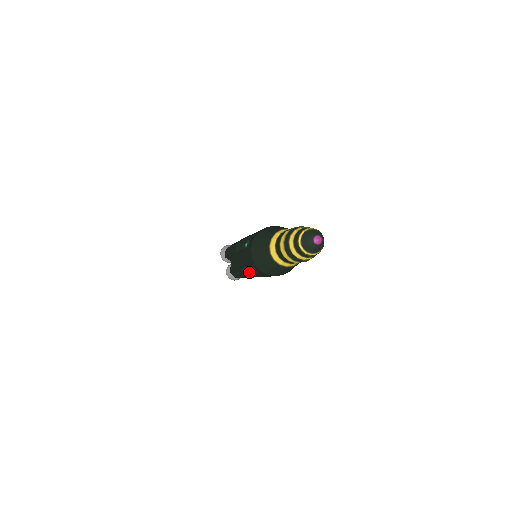
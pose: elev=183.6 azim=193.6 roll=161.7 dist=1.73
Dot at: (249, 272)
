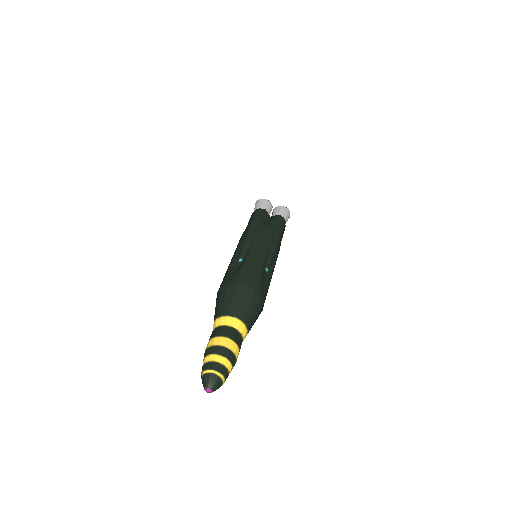
Dot at: occluded
